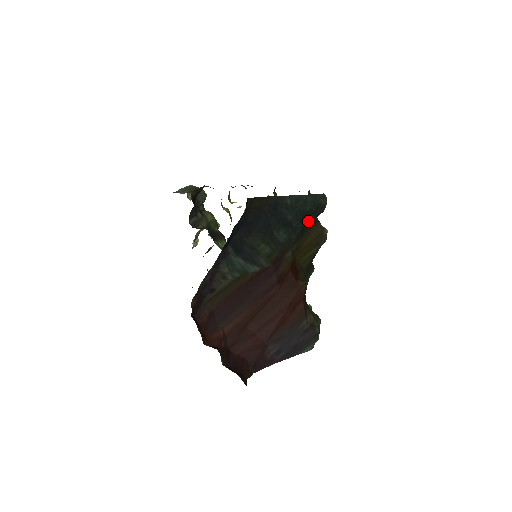
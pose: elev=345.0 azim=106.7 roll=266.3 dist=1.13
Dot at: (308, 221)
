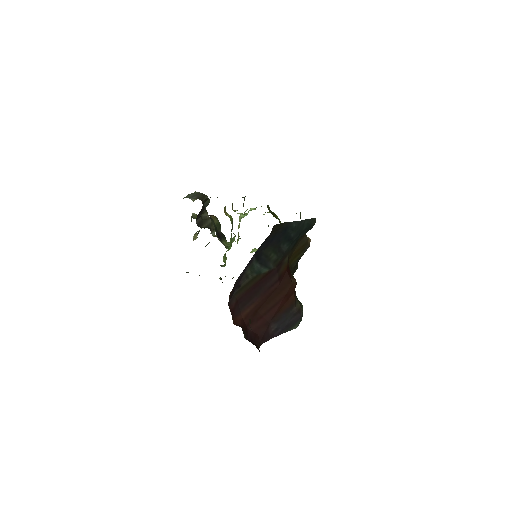
Dot at: occluded
